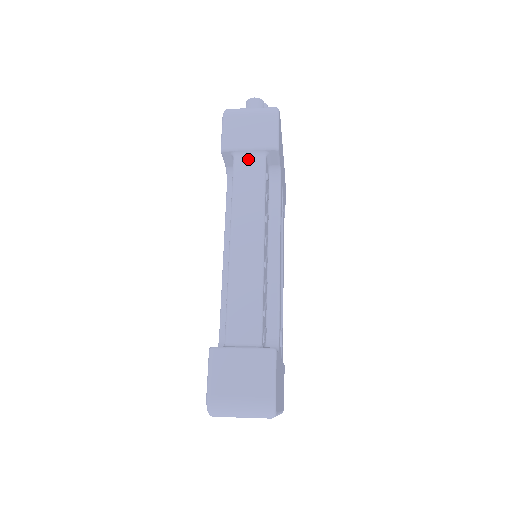
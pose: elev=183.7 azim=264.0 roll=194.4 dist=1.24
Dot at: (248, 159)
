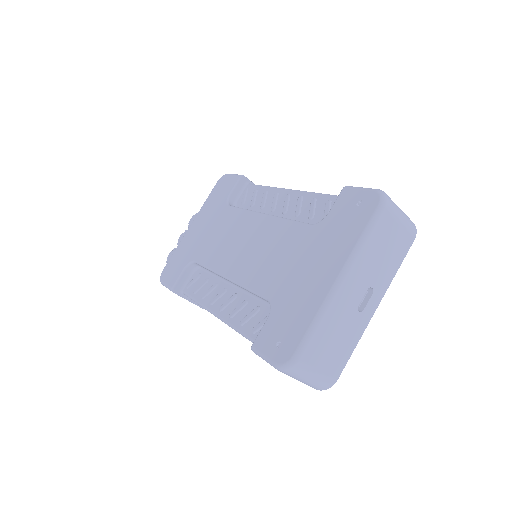
Dot at: occluded
